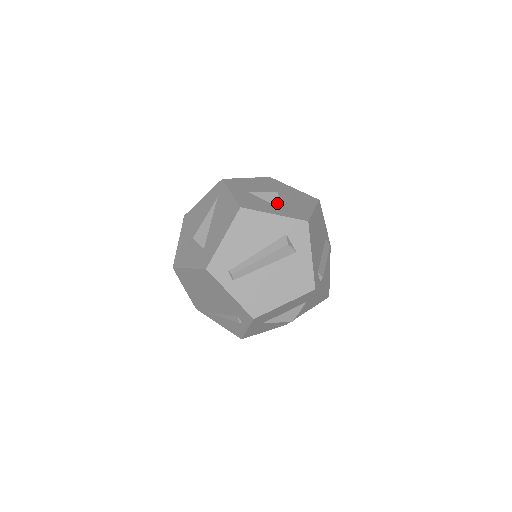
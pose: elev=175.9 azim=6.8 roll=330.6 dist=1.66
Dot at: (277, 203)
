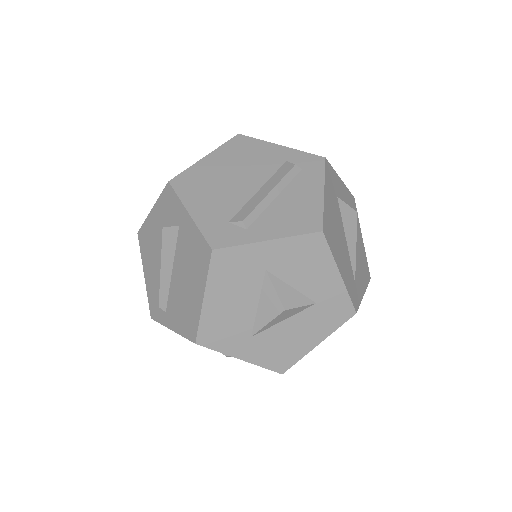
Dot at: occluded
